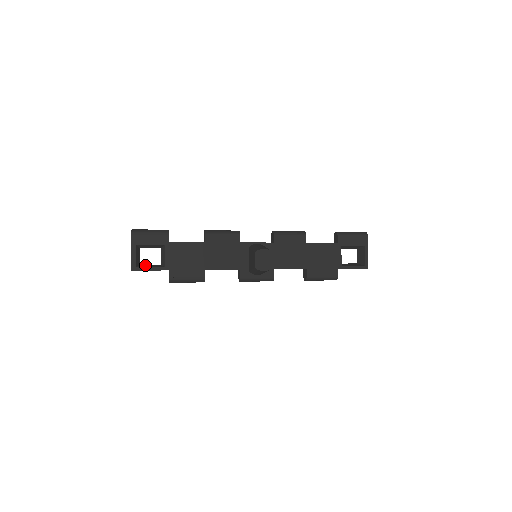
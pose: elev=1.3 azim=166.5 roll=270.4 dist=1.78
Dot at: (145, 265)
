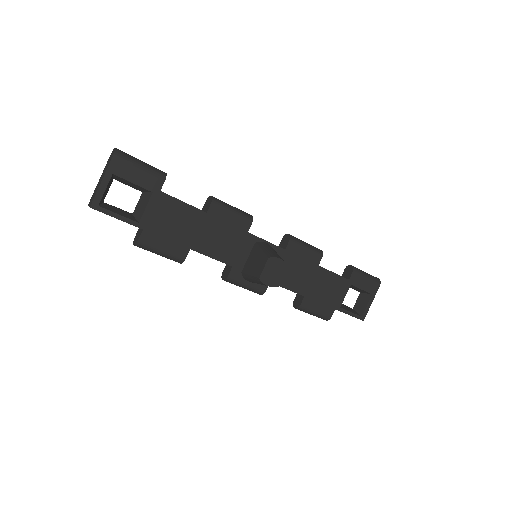
Dot at: (111, 206)
